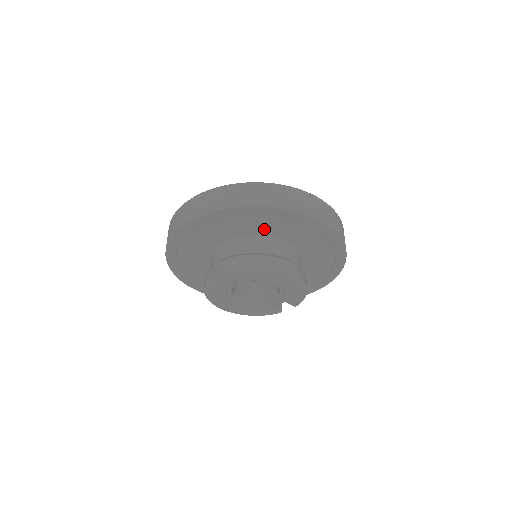
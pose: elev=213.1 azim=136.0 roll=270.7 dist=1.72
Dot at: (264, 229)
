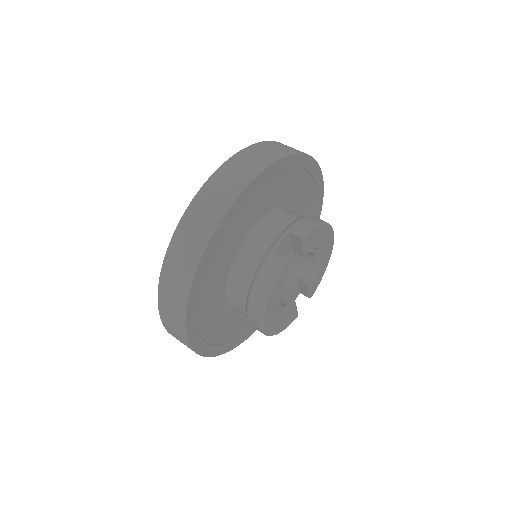
Dot at: (289, 195)
